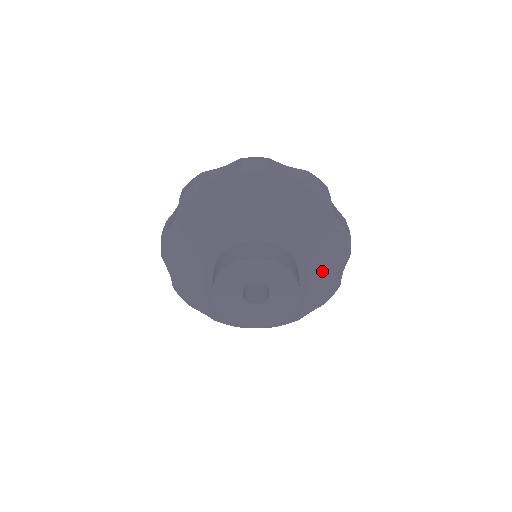
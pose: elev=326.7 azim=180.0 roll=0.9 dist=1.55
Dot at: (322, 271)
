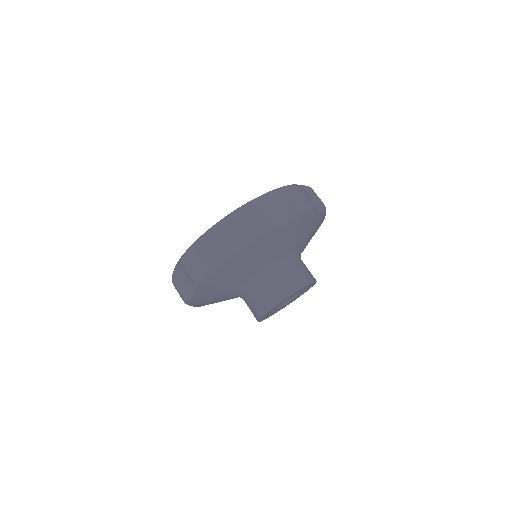
Dot at: occluded
